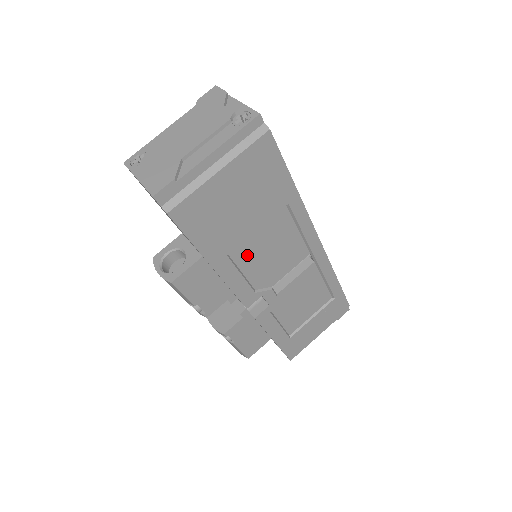
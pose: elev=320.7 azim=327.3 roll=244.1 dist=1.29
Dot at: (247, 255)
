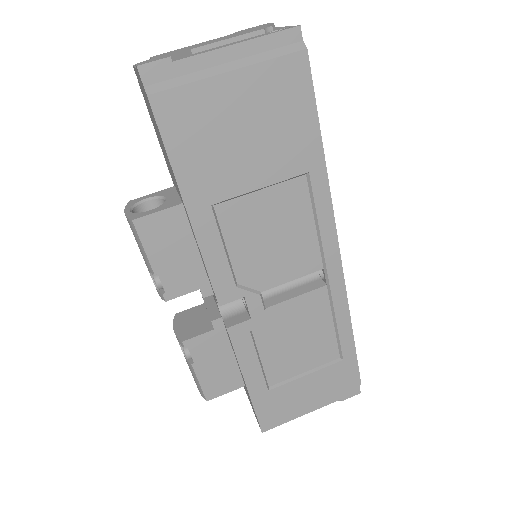
Dot at: (238, 222)
